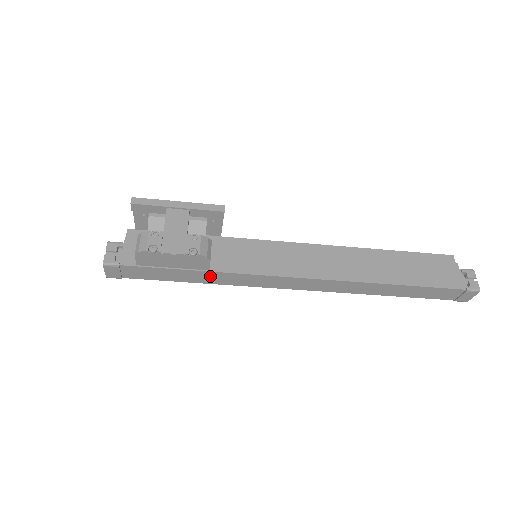
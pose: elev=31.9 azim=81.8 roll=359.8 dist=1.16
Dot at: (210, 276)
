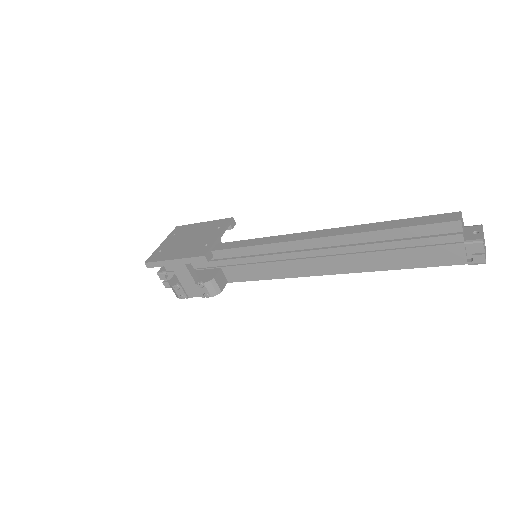
Dot at: occluded
